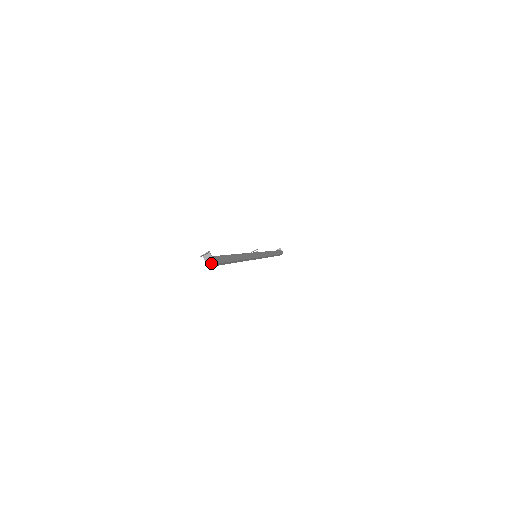
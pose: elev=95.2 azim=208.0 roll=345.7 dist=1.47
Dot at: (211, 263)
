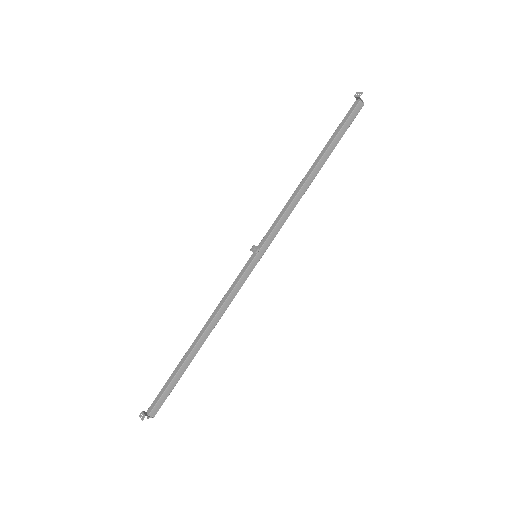
Dot at: (151, 417)
